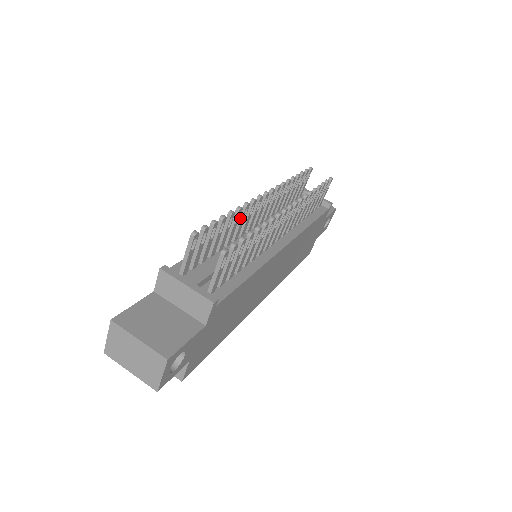
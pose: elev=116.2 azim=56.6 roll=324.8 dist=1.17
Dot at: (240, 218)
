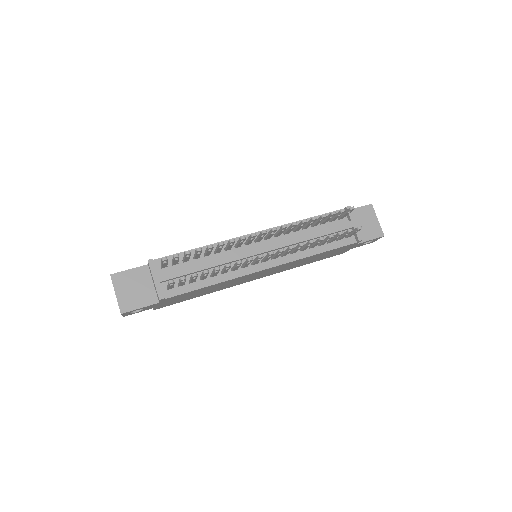
Dot at: (228, 244)
